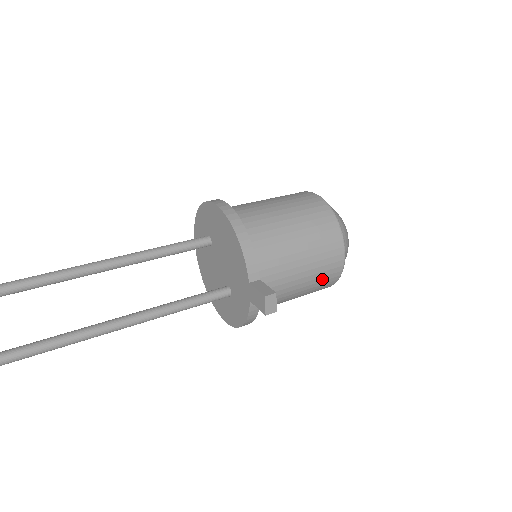
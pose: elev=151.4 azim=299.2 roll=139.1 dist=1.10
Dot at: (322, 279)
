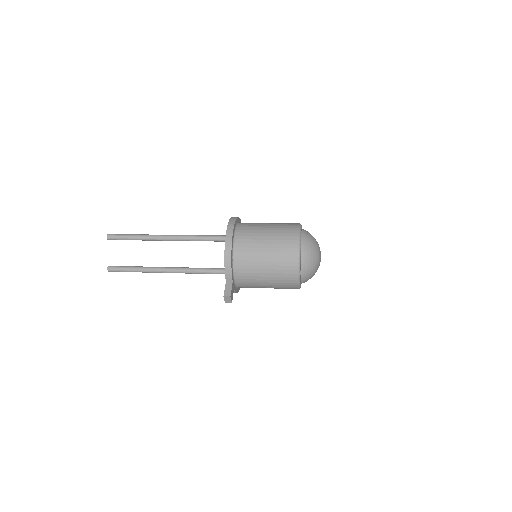
Dot at: (283, 287)
